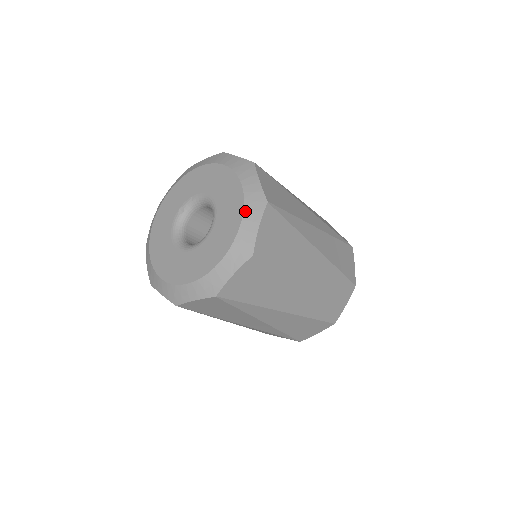
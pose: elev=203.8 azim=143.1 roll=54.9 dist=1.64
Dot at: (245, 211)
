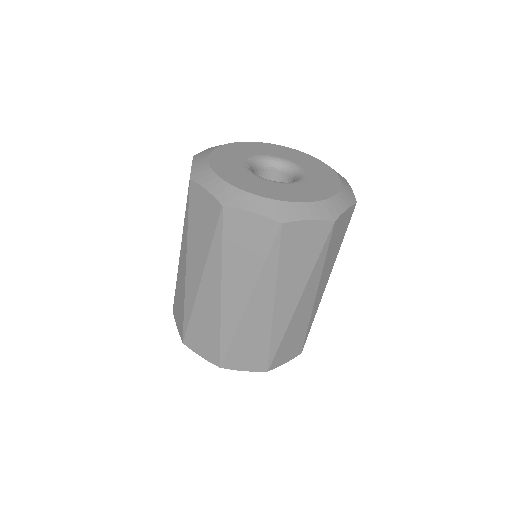
Dot at: occluded
